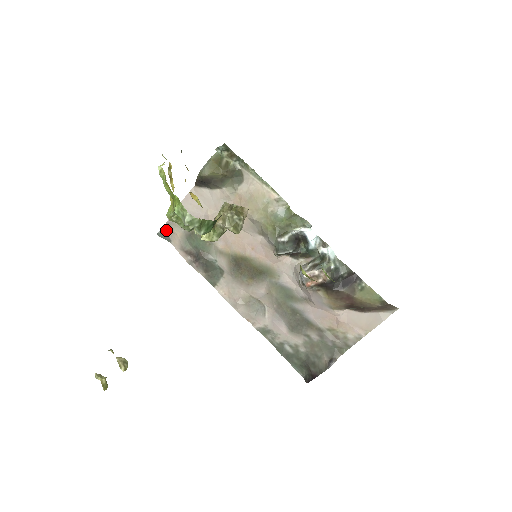
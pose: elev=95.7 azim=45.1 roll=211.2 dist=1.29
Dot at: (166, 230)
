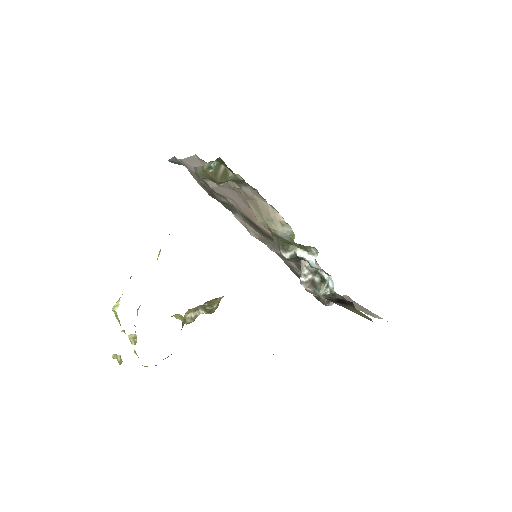
Dot at: (177, 160)
